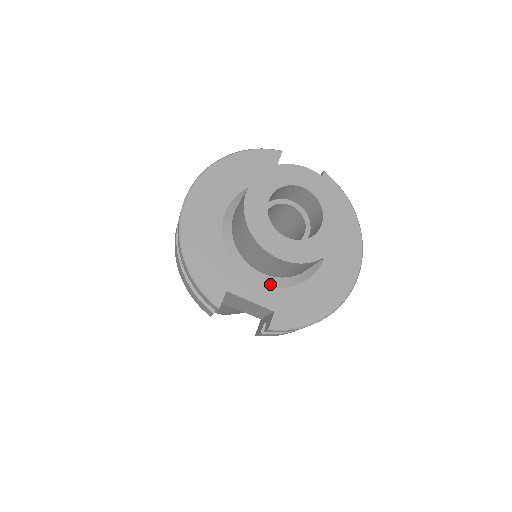
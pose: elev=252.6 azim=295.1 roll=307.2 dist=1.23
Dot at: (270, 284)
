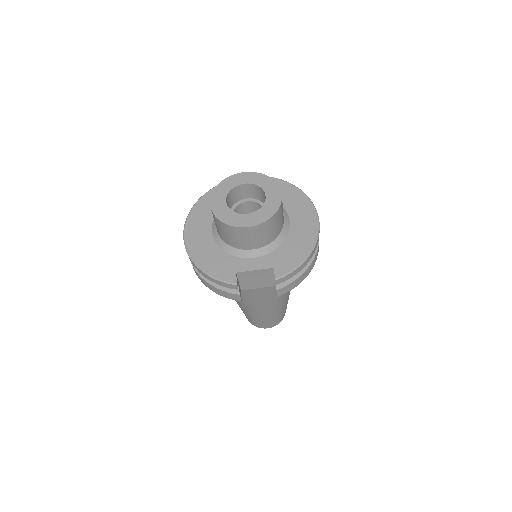
Dot at: (262, 254)
